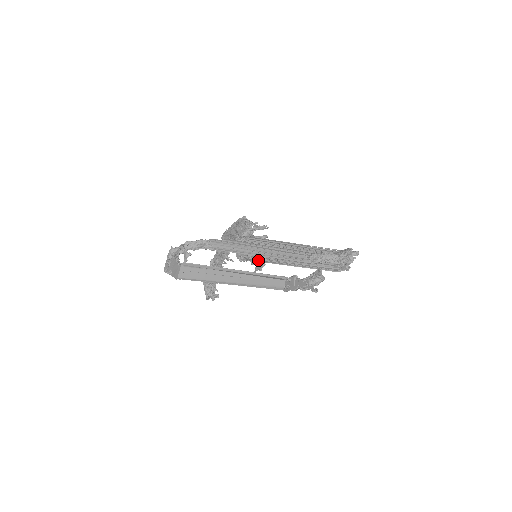
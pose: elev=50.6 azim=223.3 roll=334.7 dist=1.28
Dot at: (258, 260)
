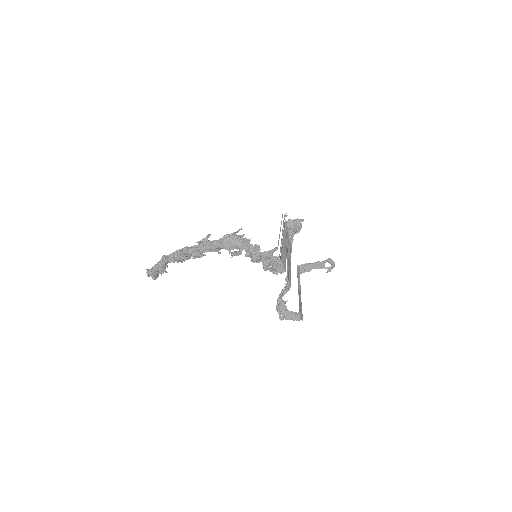
Dot at: occluded
